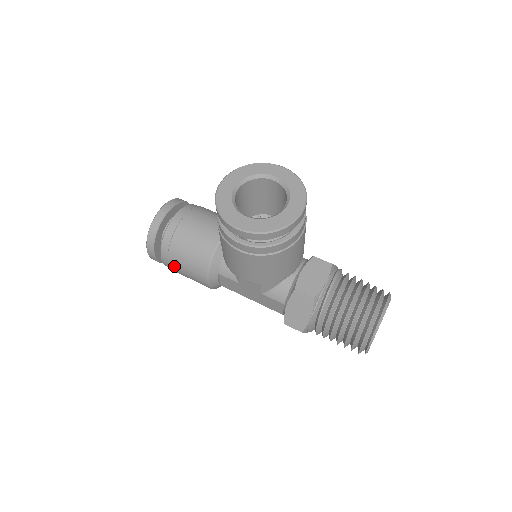
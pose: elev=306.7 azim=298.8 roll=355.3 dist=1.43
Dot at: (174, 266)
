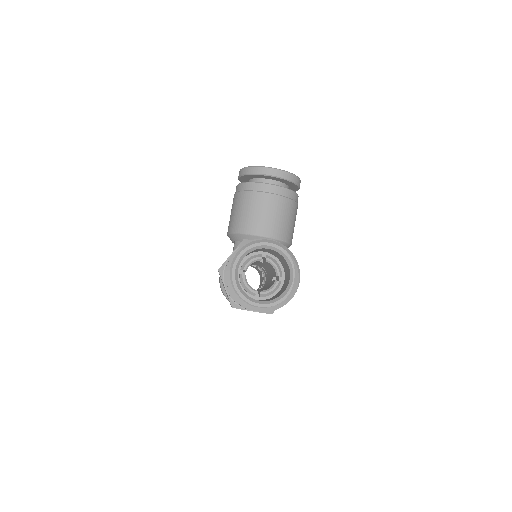
Dot at: occluded
